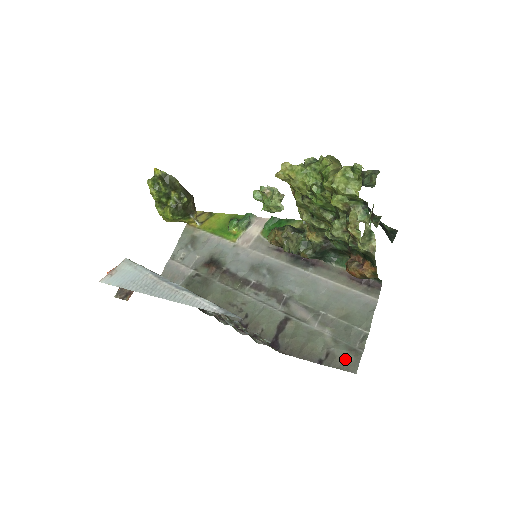
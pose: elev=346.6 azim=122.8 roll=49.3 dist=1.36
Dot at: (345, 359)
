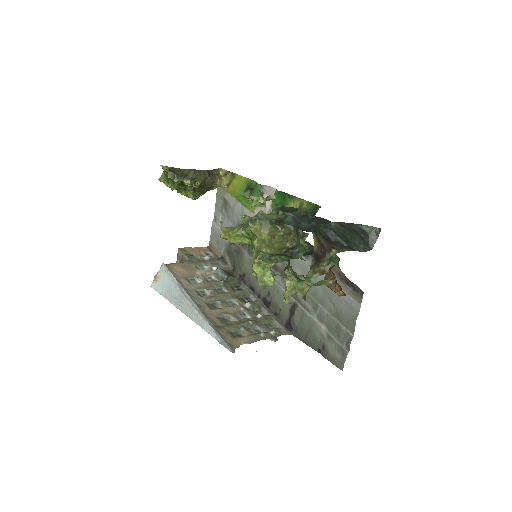
Dot at: (335, 356)
